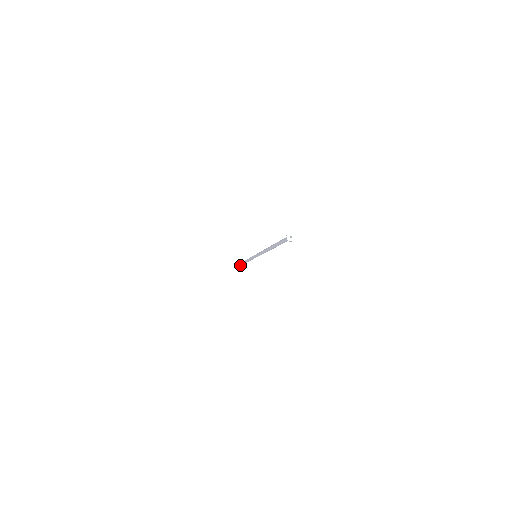
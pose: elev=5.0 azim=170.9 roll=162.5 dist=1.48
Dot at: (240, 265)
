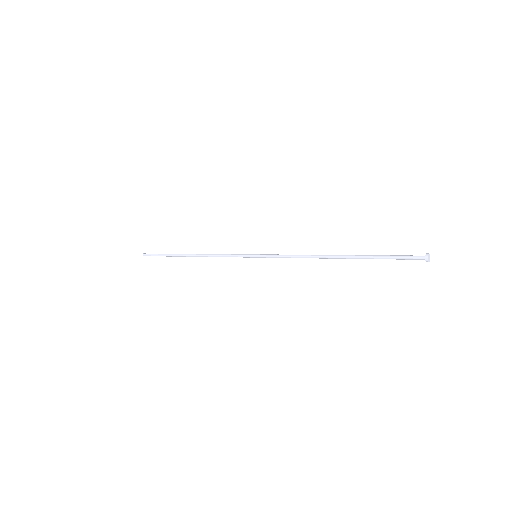
Dot at: (160, 255)
